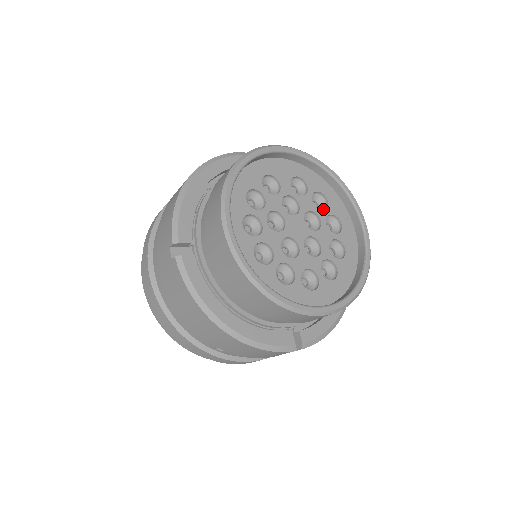
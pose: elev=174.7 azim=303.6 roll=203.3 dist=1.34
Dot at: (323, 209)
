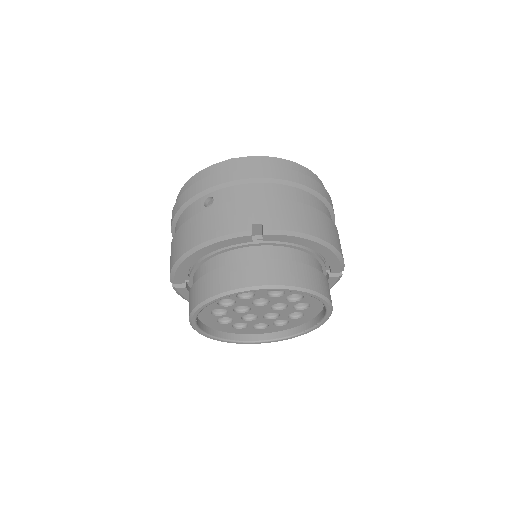
Dot at: (298, 297)
